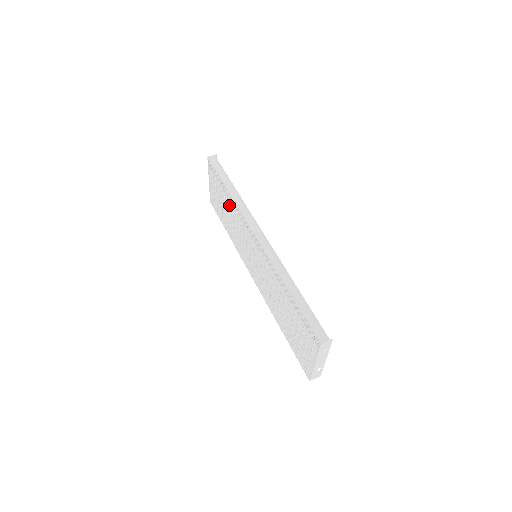
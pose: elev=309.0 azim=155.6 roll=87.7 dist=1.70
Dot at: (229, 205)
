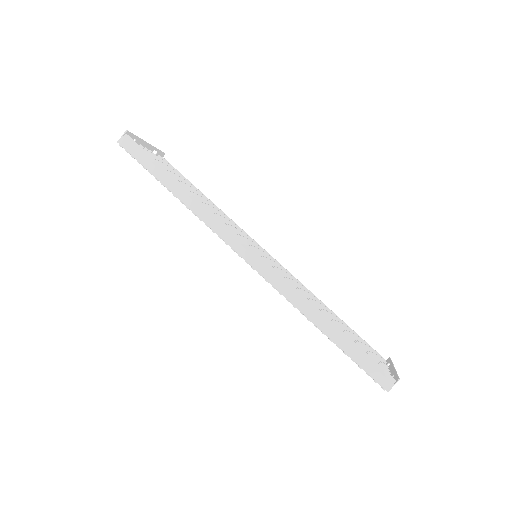
Dot at: occluded
